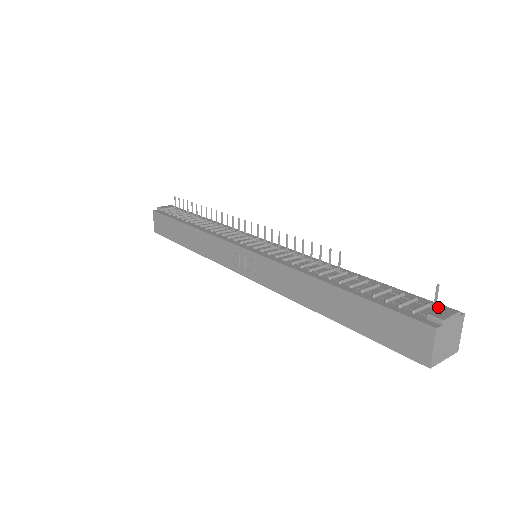
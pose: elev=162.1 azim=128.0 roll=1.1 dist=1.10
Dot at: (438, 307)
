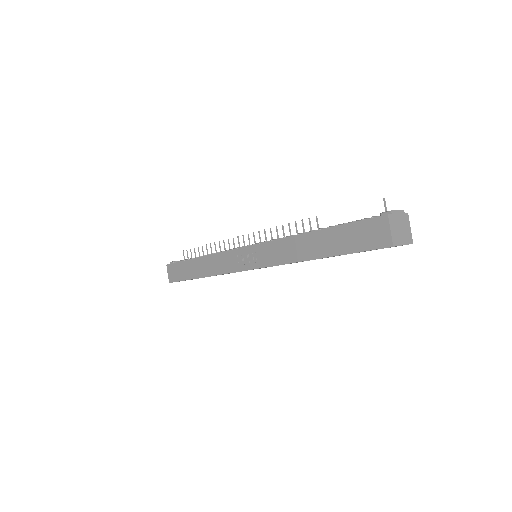
Dot at: occluded
